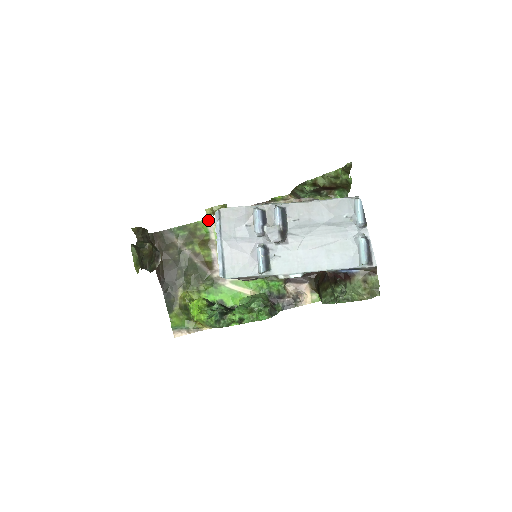
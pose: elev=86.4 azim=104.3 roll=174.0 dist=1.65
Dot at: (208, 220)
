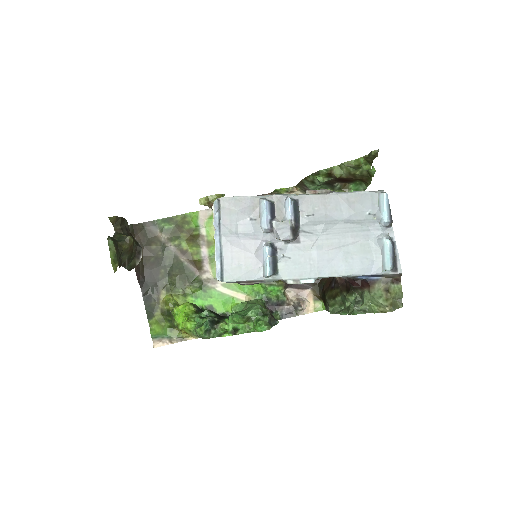
Dot at: (198, 212)
